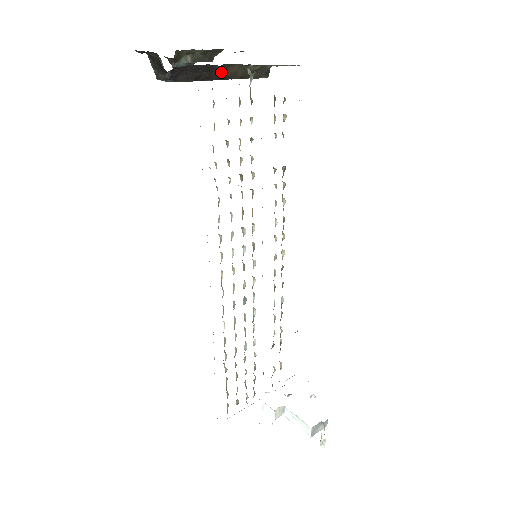
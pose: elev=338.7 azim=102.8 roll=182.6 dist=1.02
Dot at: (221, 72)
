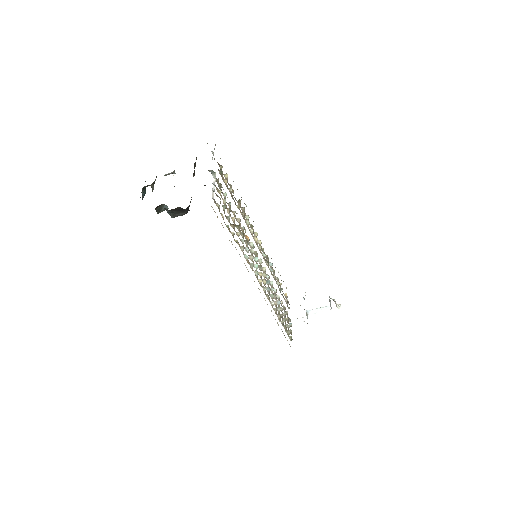
Dot at: occluded
